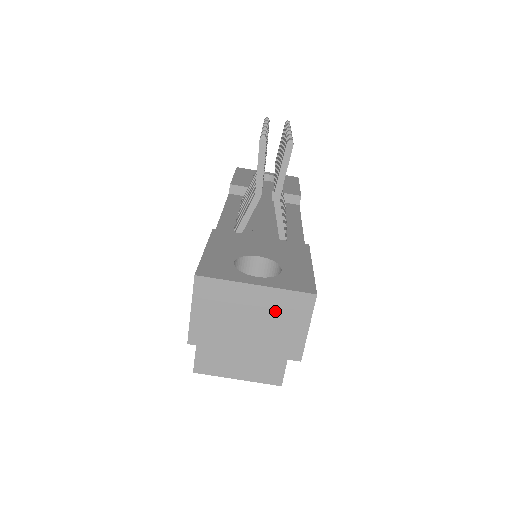
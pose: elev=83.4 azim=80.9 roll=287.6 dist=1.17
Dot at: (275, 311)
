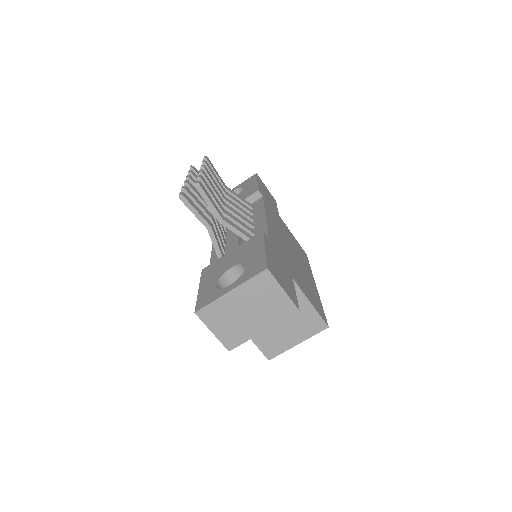
Dot at: (255, 296)
